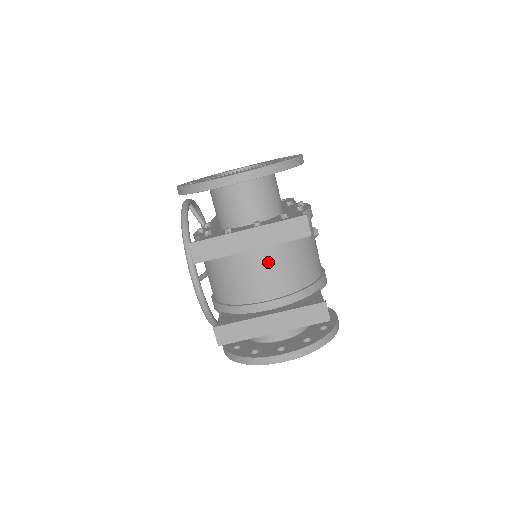
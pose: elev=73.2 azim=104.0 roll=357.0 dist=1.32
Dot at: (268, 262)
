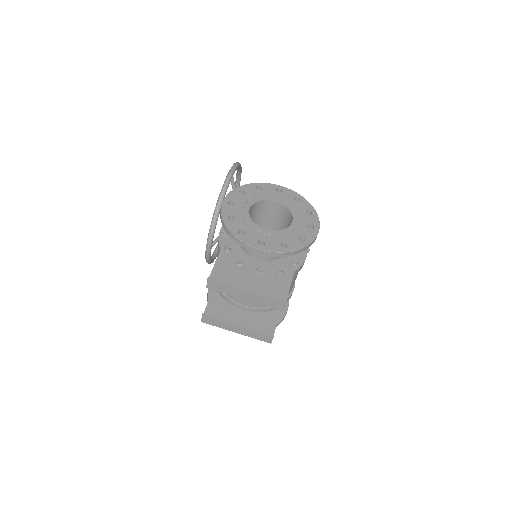
Dot at: occluded
